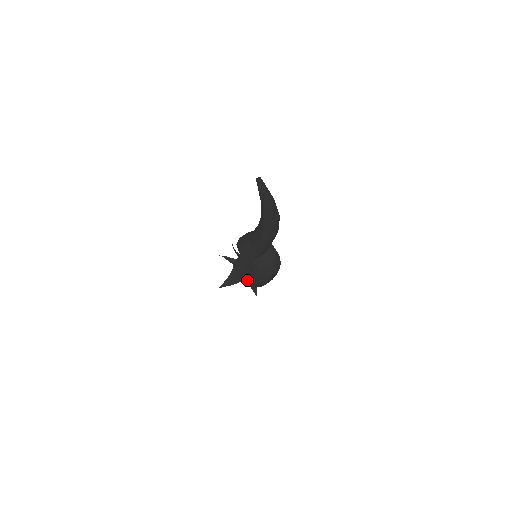
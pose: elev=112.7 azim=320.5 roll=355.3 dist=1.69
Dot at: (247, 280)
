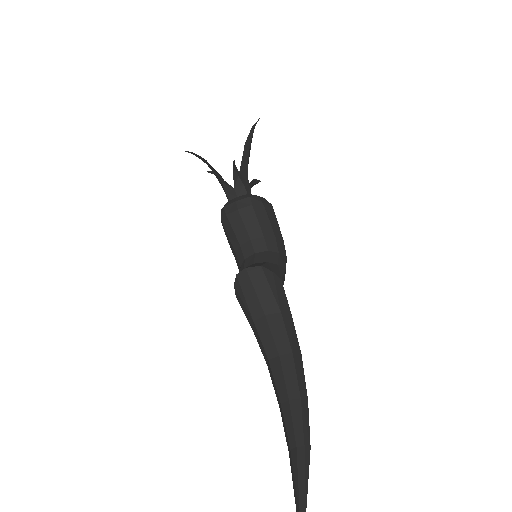
Dot at: occluded
